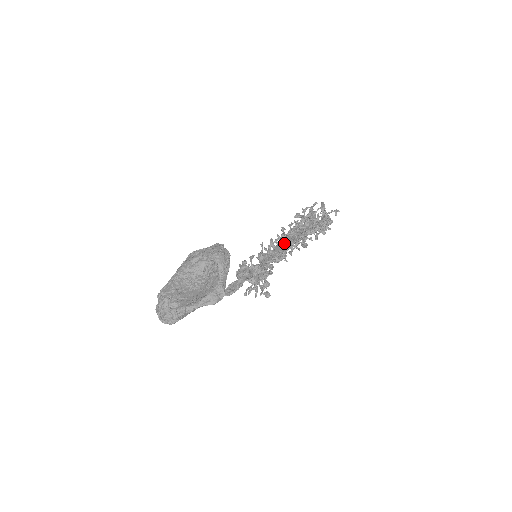
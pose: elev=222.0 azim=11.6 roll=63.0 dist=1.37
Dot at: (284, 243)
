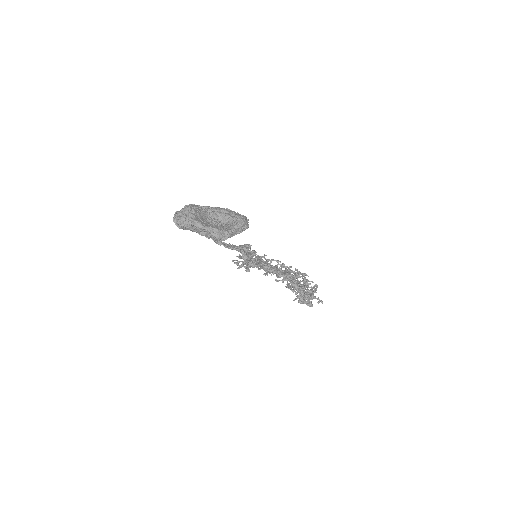
Dot at: (278, 269)
